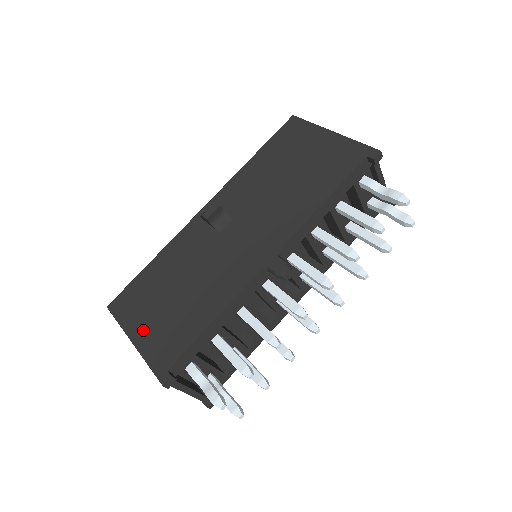
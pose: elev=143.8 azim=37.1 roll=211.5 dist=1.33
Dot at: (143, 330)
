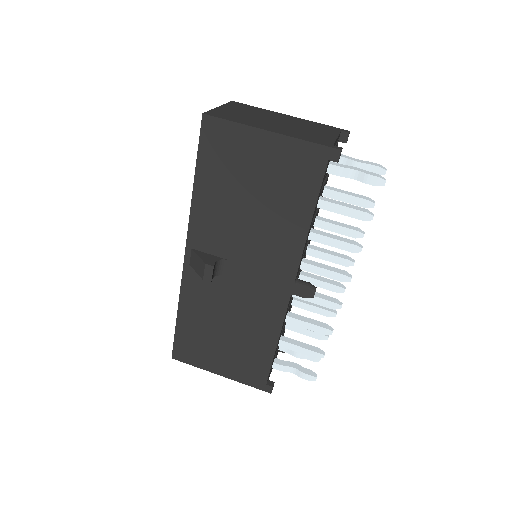
Dot at: (222, 366)
